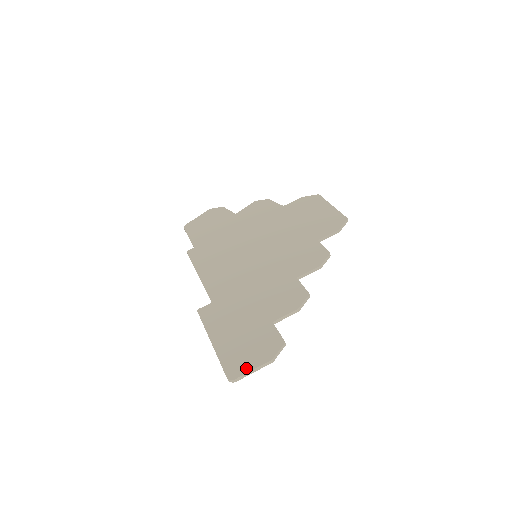
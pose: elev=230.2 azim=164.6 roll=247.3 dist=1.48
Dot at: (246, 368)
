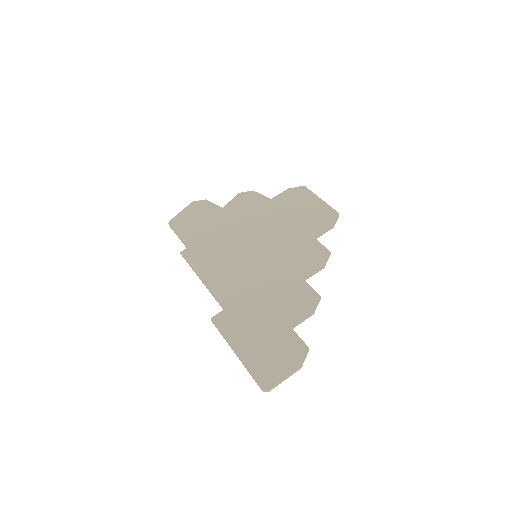
Dot at: (278, 377)
